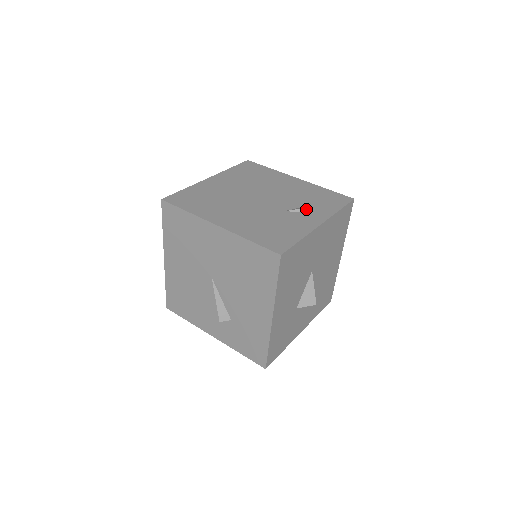
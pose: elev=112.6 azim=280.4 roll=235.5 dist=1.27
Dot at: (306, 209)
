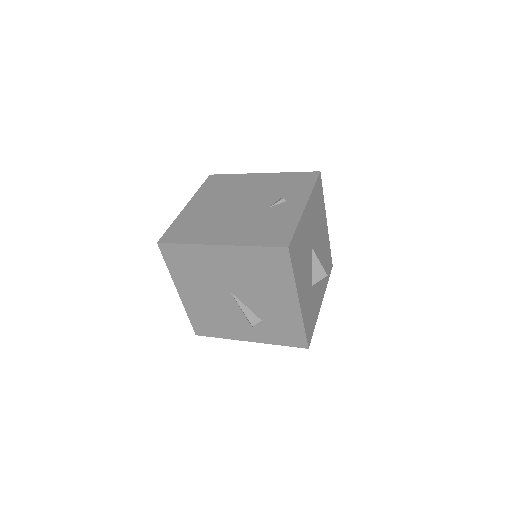
Dot at: (286, 198)
